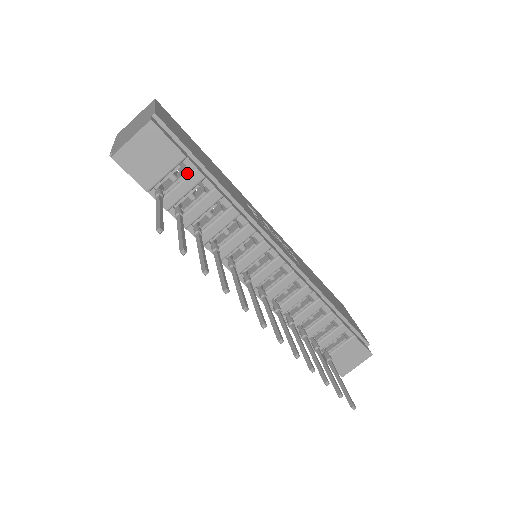
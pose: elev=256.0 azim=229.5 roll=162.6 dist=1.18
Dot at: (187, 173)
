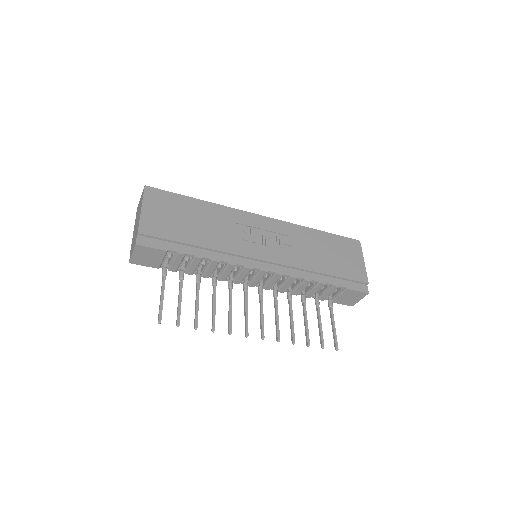
Dot at: (174, 255)
